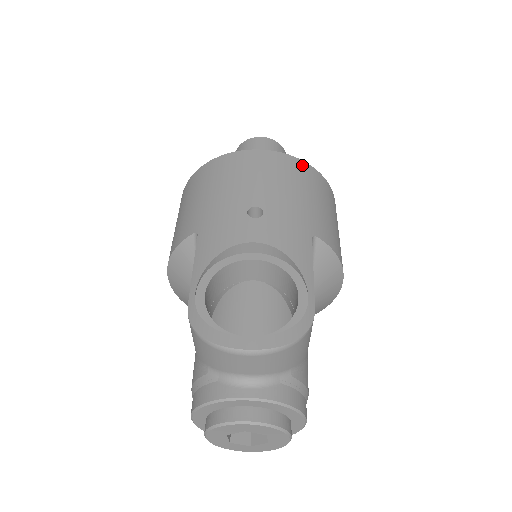
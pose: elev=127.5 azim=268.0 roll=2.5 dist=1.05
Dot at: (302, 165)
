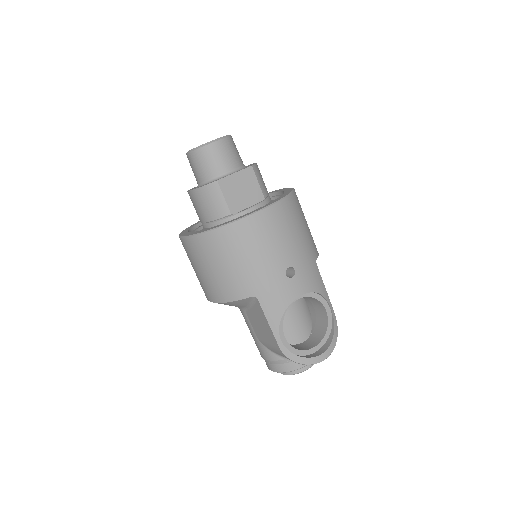
Dot at: (290, 201)
